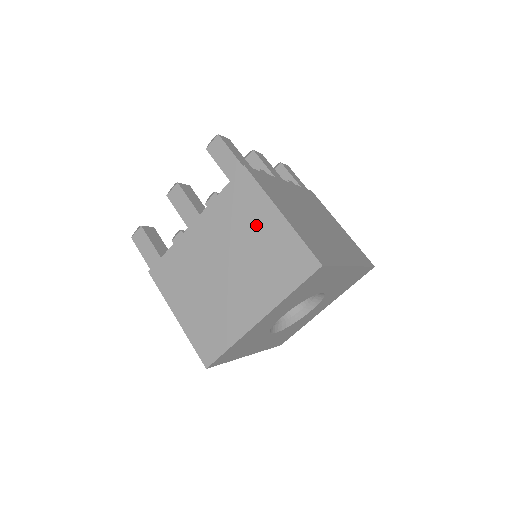
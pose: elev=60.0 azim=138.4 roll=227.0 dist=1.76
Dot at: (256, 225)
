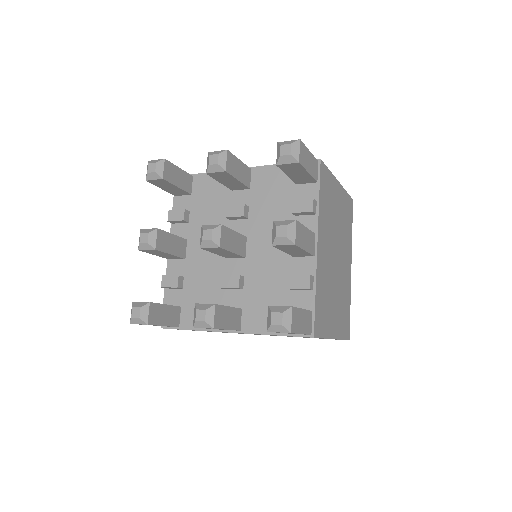
Dot at: occluded
